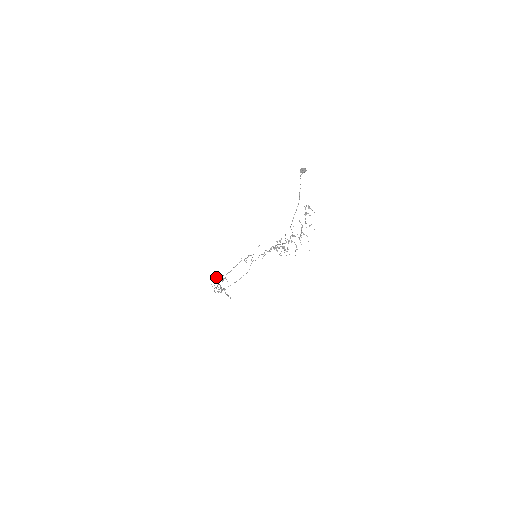
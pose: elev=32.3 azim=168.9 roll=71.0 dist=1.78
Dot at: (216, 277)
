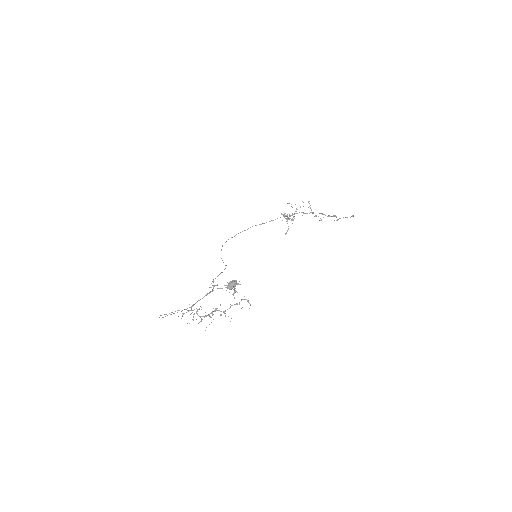
Dot at: (302, 201)
